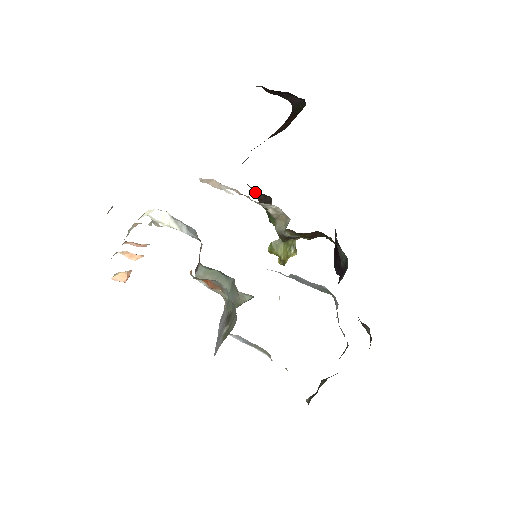
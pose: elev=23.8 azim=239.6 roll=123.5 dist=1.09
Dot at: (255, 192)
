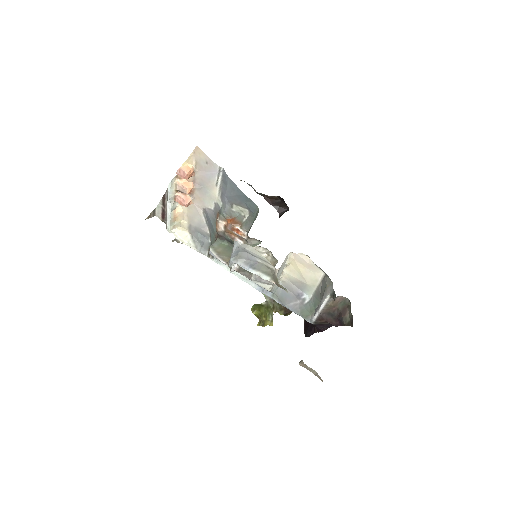
Dot at: occluded
